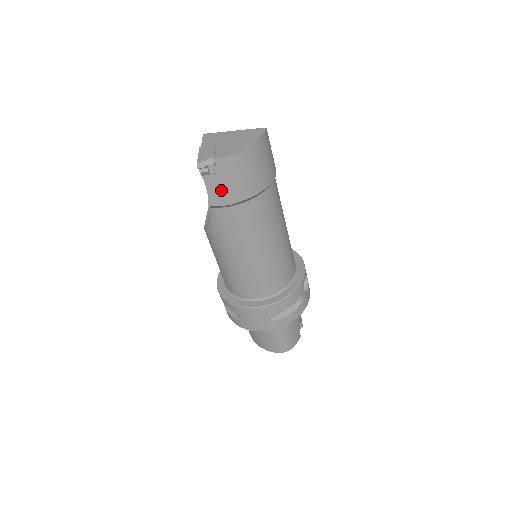
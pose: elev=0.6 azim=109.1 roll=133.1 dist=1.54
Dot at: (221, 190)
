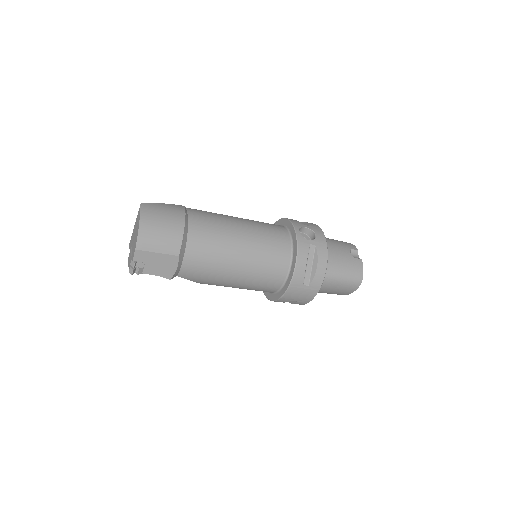
Dot at: (161, 266)
